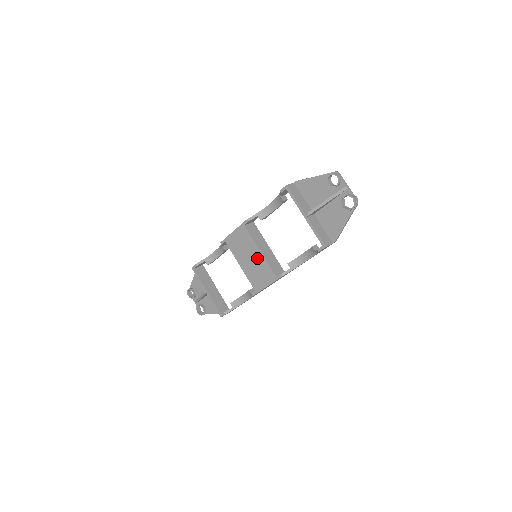
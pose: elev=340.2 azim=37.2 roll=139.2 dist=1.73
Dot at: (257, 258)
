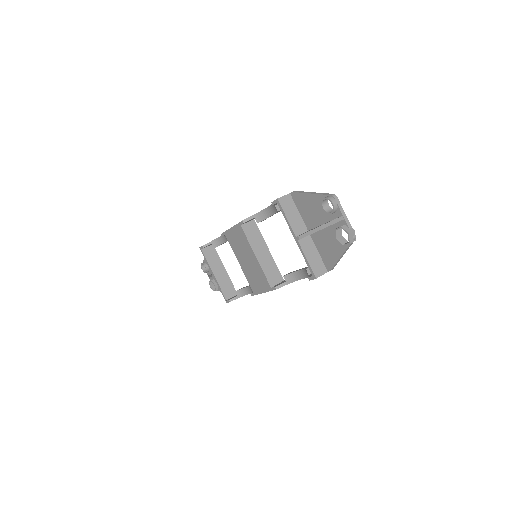
Dot at: (253, 262)
